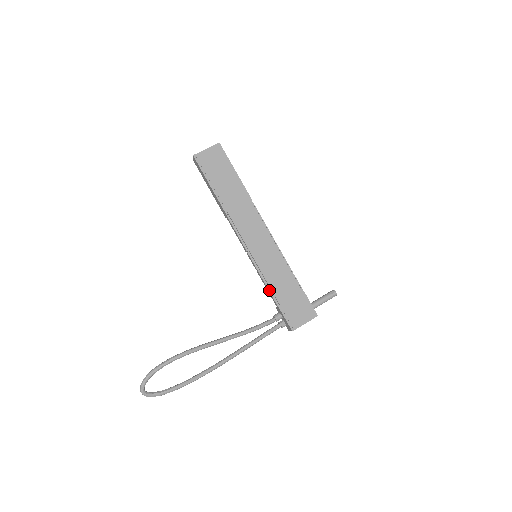
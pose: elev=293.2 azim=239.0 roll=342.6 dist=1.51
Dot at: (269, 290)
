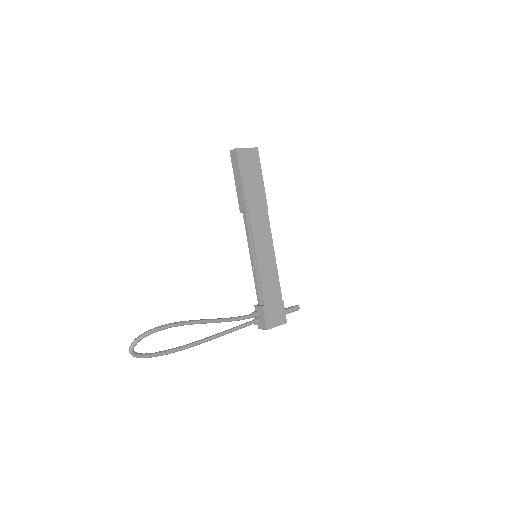
Dot at: (259, 289)
